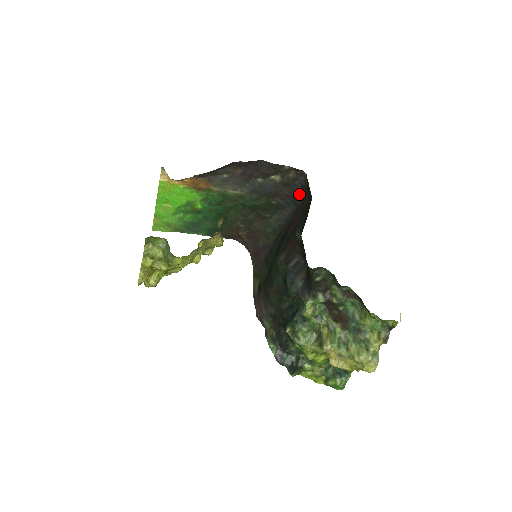
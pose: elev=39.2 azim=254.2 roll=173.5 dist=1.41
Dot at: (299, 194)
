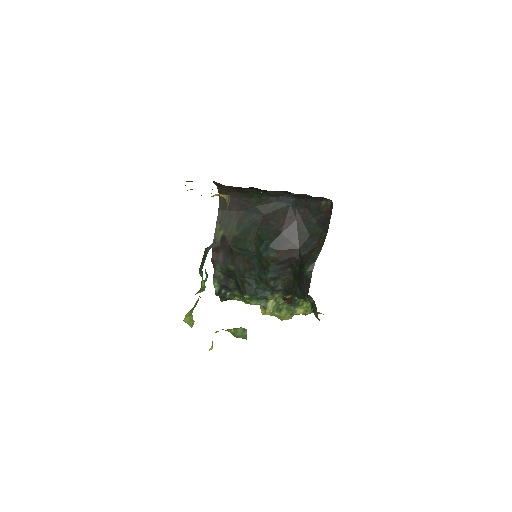
Dot at: (310, 202)
